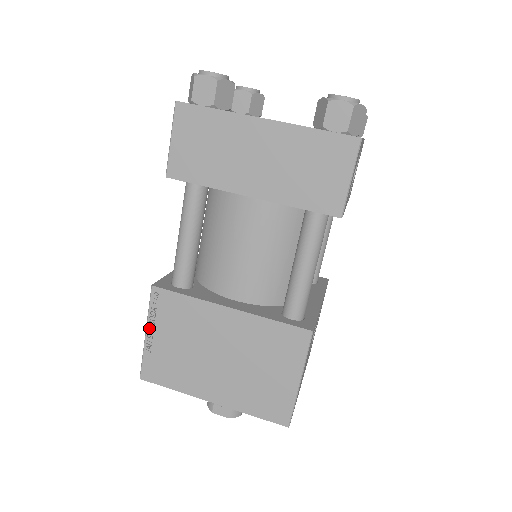
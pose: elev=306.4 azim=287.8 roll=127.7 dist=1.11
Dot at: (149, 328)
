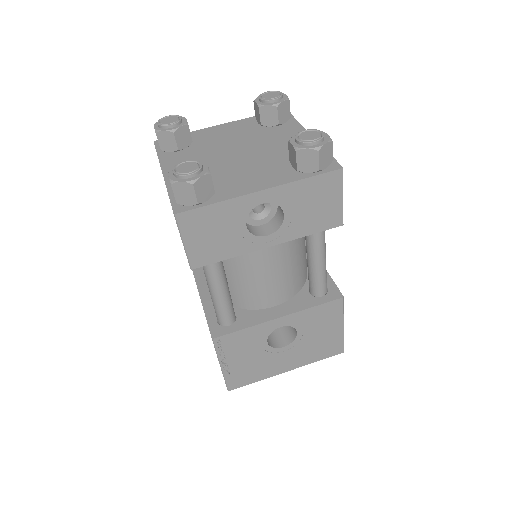
Dot at: occluded
